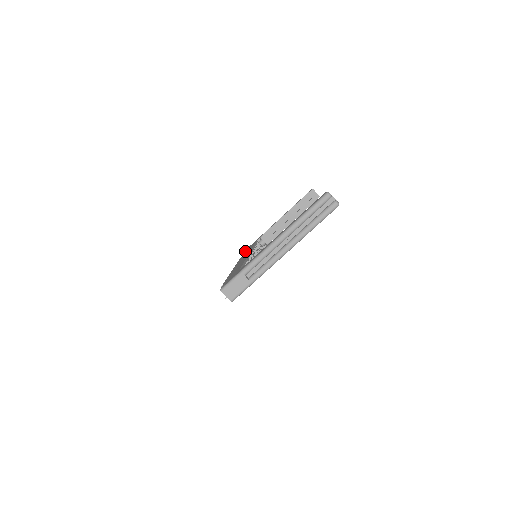
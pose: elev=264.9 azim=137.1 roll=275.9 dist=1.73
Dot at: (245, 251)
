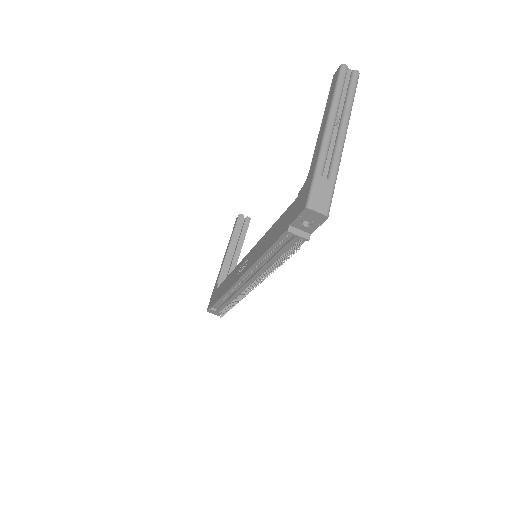
Dot at: (213, 302)
